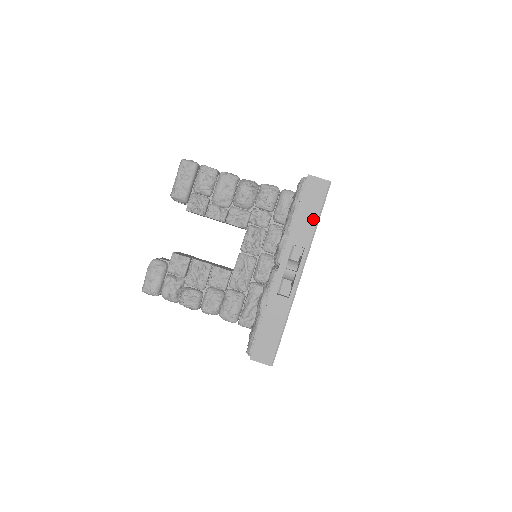
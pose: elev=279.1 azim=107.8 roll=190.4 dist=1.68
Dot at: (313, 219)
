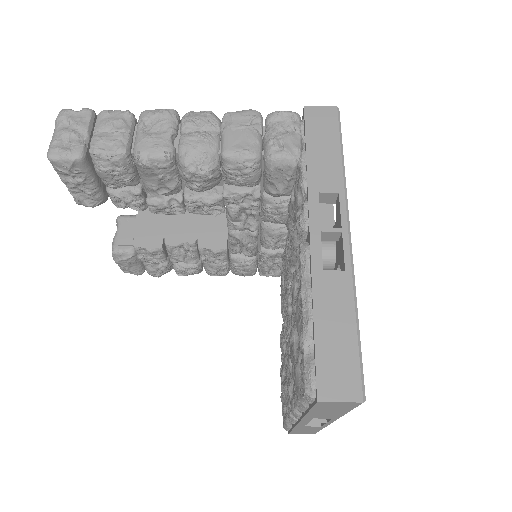
Dot at: (339, 413)
